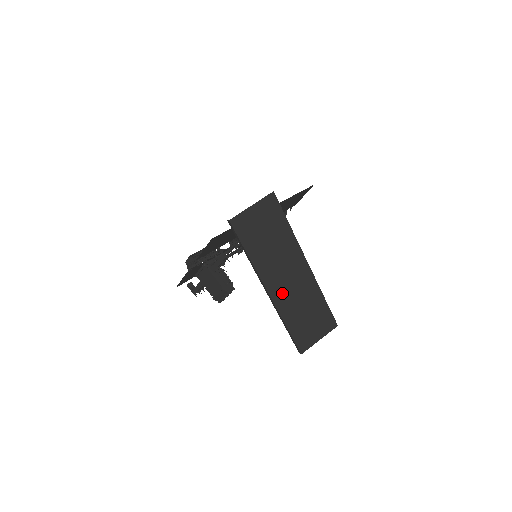
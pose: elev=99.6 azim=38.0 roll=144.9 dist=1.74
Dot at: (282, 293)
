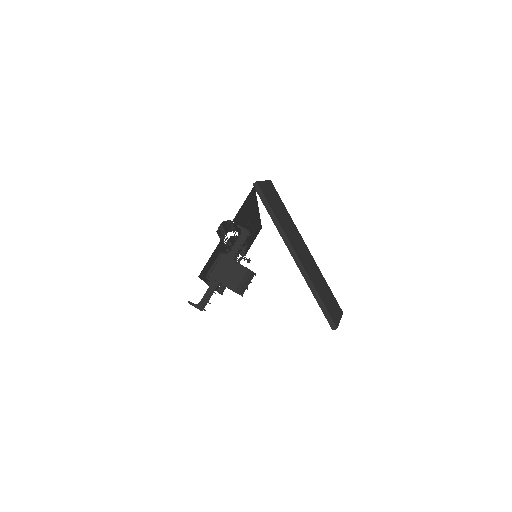
Dot at: (304, 262)
